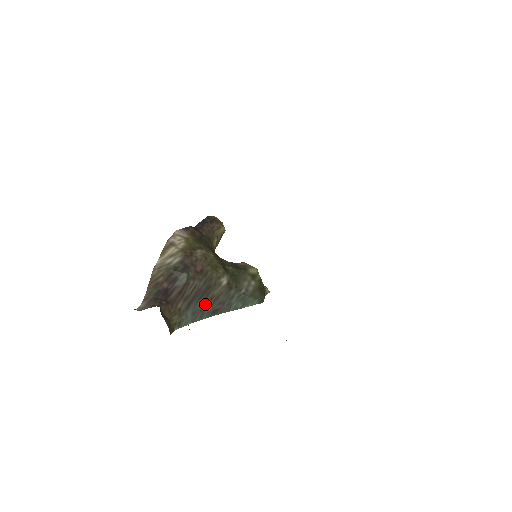
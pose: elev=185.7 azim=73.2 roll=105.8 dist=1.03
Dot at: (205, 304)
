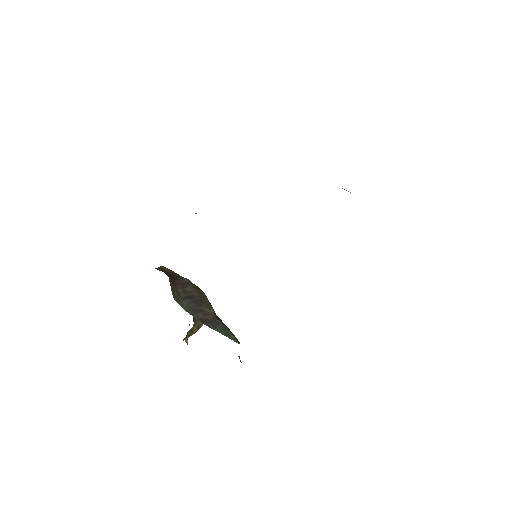
Dot at: (197, 309)
